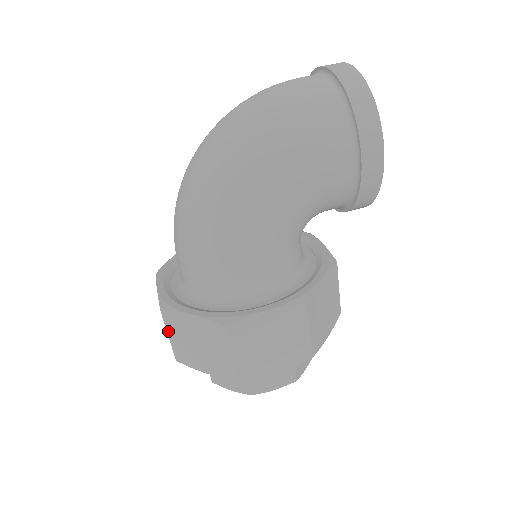
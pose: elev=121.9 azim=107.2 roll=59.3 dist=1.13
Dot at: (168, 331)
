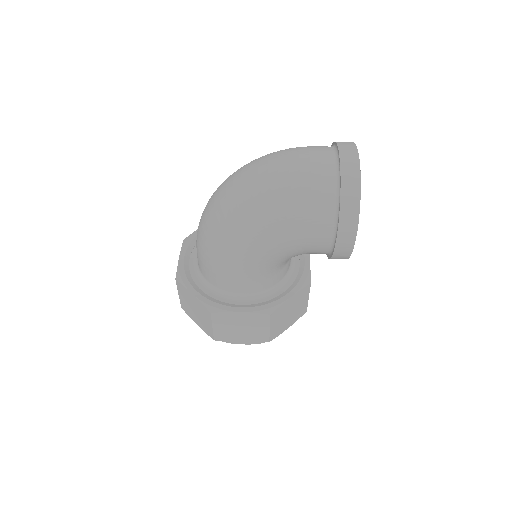
Dot at: (178, 292)
